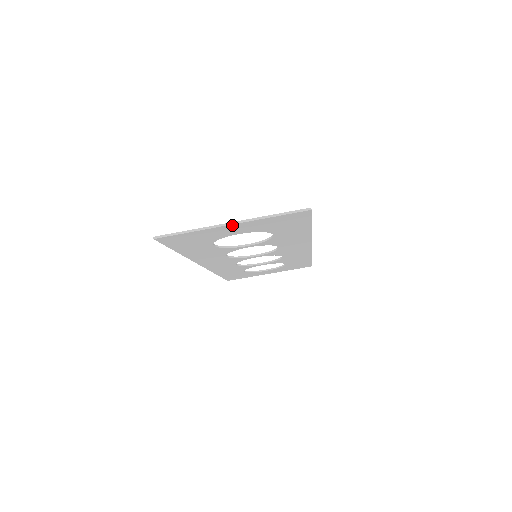
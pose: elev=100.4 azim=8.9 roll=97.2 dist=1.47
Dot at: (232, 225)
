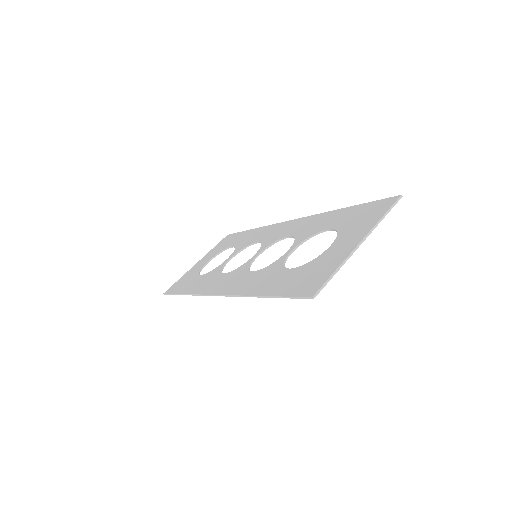
Dot at: (359, 243)
